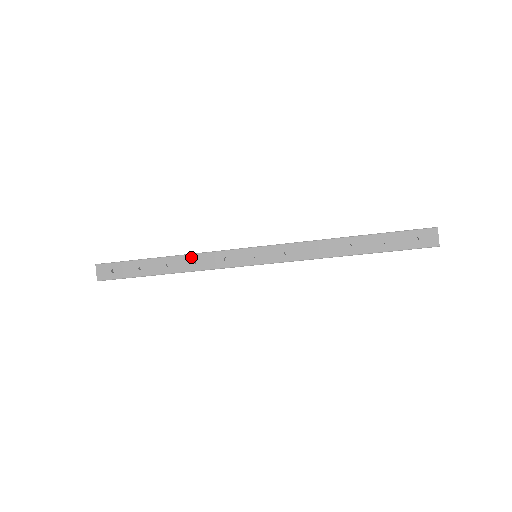
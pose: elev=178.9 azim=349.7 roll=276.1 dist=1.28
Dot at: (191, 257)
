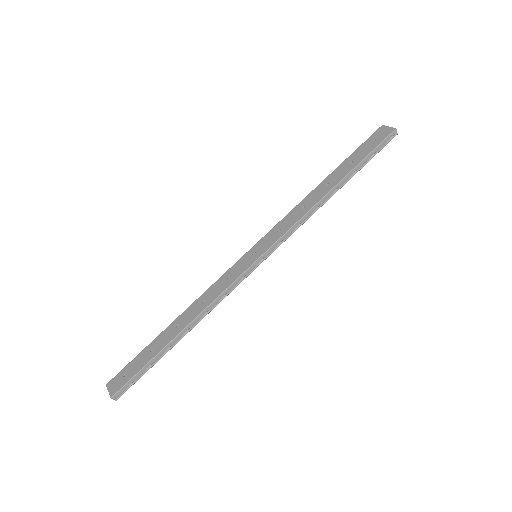
Dot at: (197, 302)
